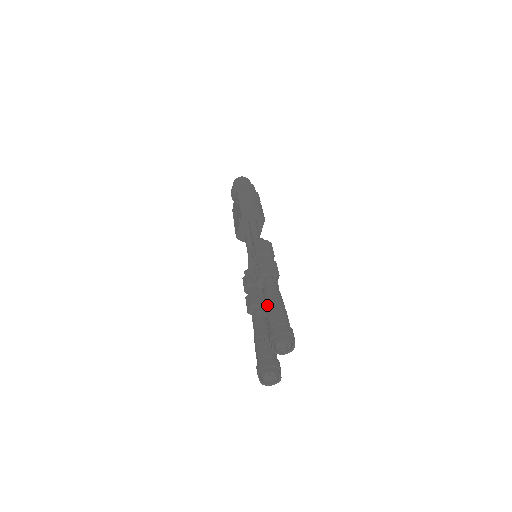
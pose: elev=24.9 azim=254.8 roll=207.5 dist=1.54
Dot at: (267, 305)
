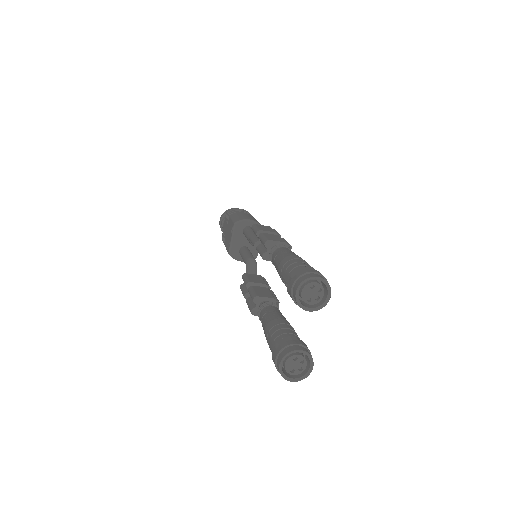
Dot at: (280, 261)
